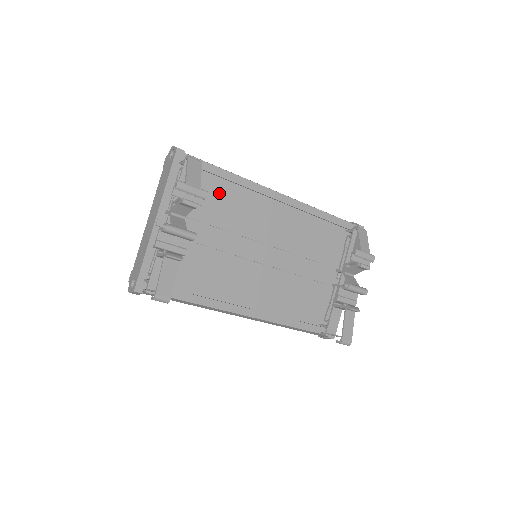
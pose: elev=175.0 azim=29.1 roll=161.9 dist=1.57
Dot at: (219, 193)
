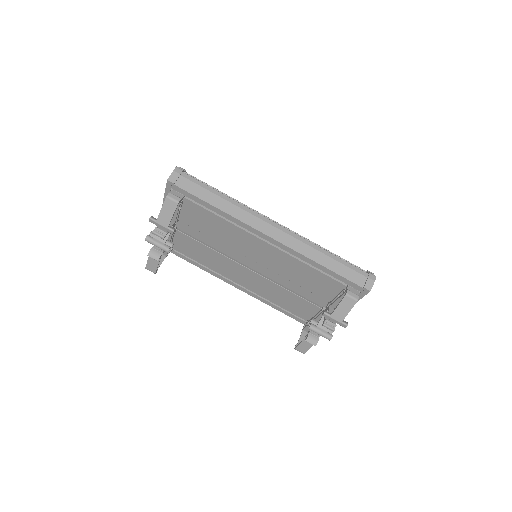
Dot at: (207, 217)
